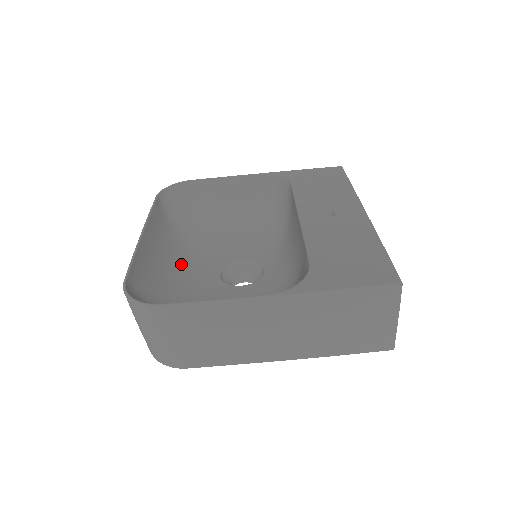
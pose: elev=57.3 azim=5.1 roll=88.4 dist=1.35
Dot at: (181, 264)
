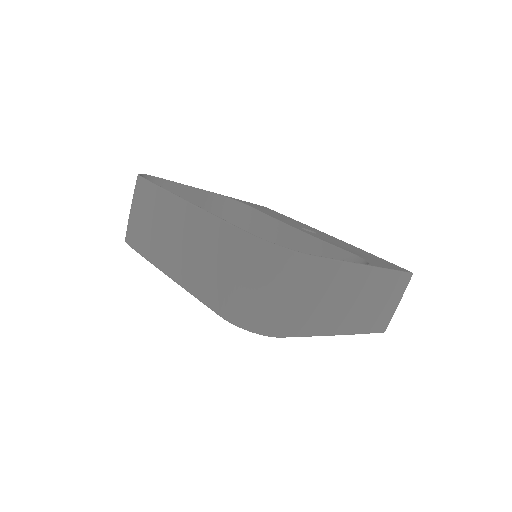
Dot at: occluded
